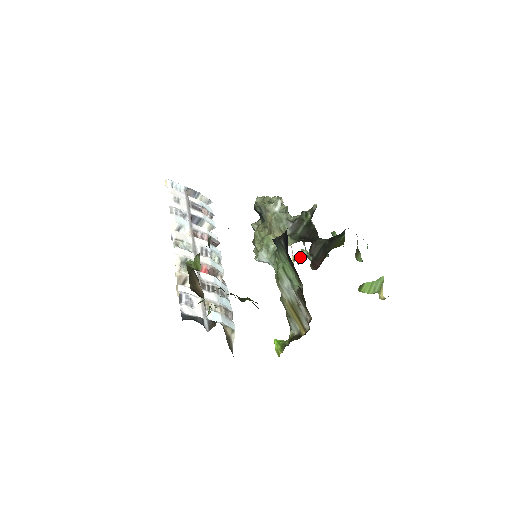
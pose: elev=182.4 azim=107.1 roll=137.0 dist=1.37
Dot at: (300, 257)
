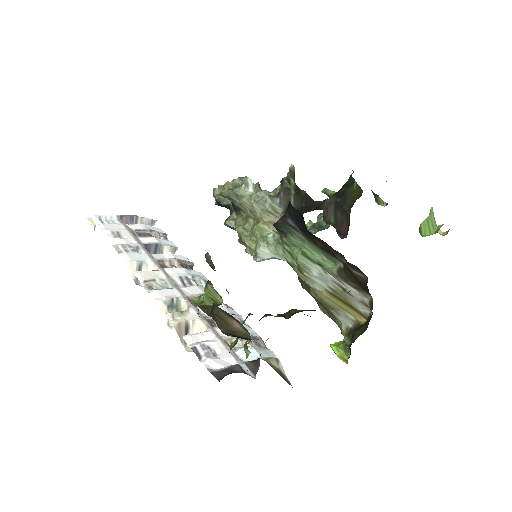
Dot at: occluded
